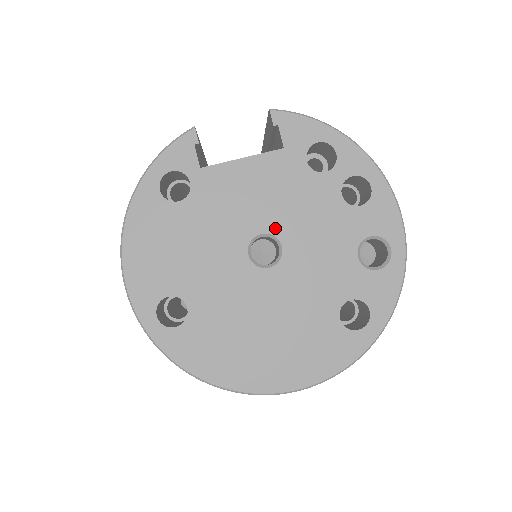
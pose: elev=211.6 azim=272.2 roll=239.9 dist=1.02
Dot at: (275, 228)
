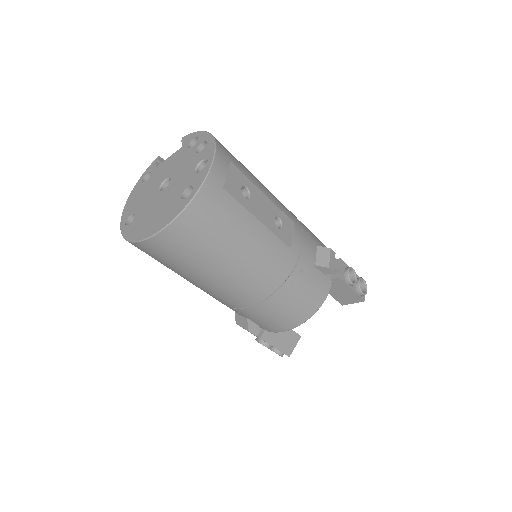
Dot at: (171, 175)
